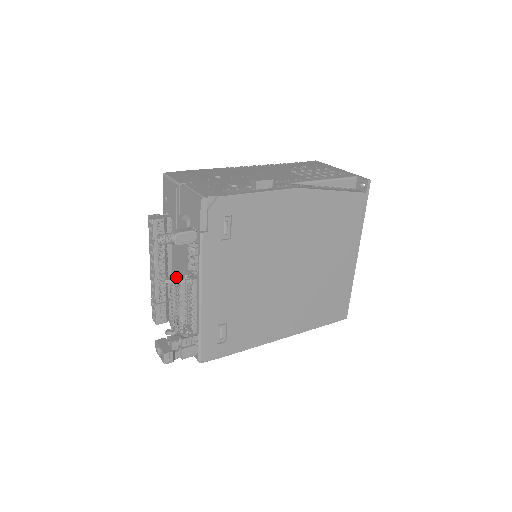
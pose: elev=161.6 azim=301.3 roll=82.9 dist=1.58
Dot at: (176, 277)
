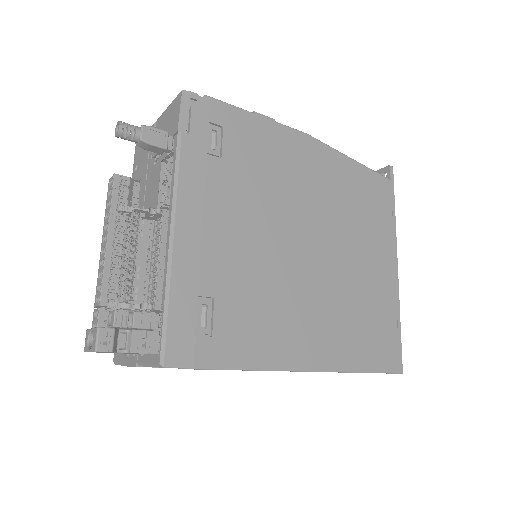
Dot at: occluded
